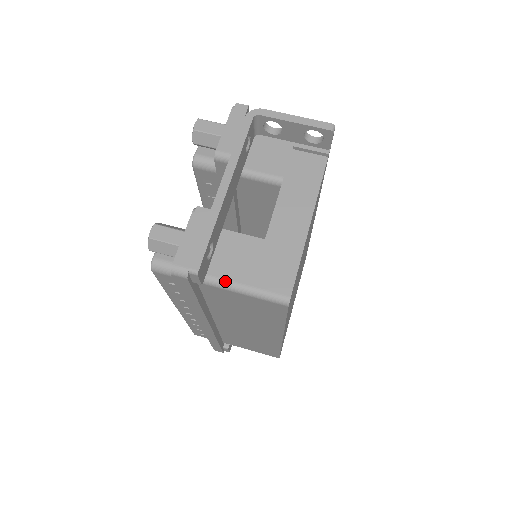
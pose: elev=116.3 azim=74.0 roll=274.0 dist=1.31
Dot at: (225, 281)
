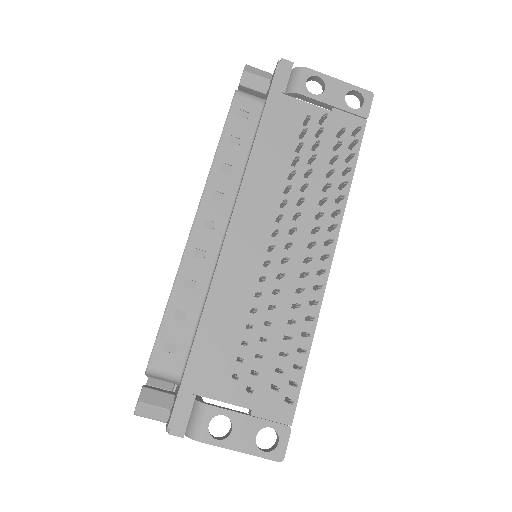
Dot at: occluded
